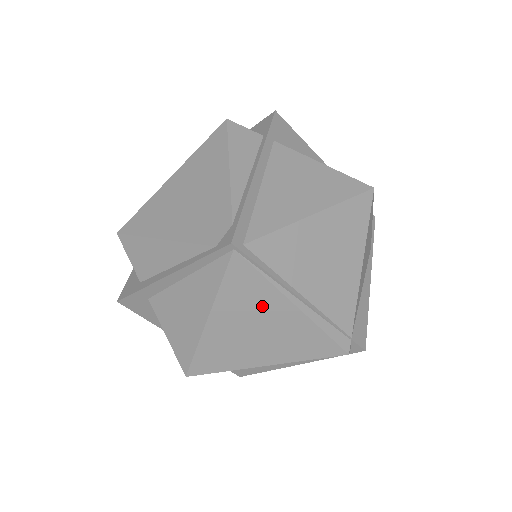
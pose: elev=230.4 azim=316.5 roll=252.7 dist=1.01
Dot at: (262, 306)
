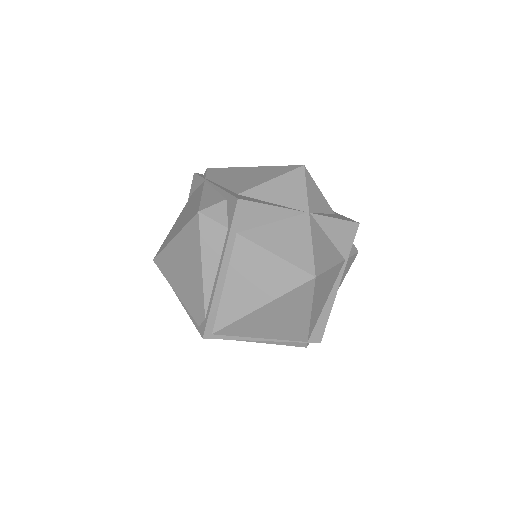
Dot at: occluded
